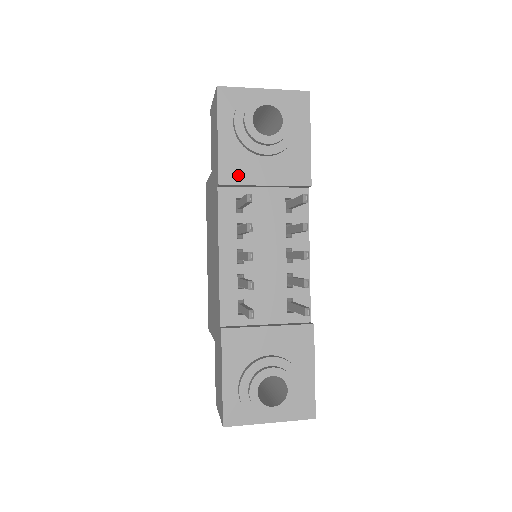
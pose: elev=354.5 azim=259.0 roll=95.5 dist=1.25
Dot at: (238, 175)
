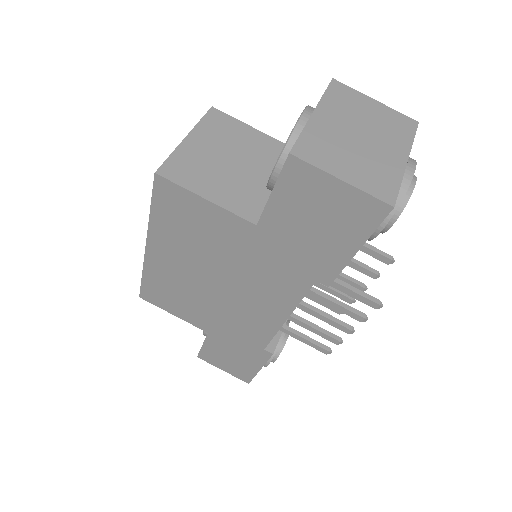
Dot at: occluded
